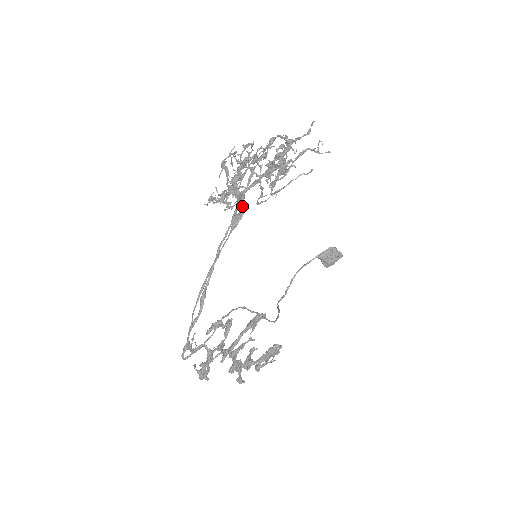
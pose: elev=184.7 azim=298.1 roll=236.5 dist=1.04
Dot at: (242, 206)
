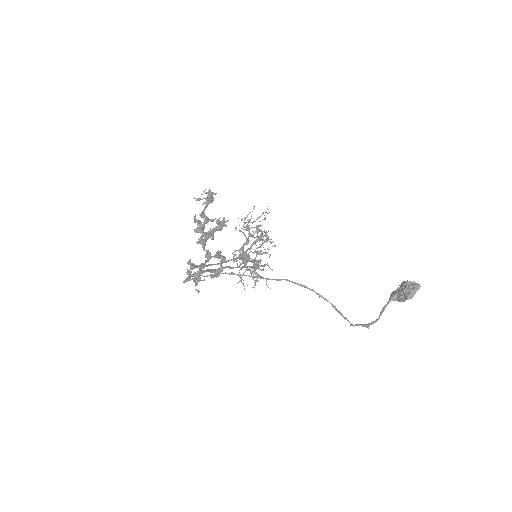
Dot at: (248, 257)
